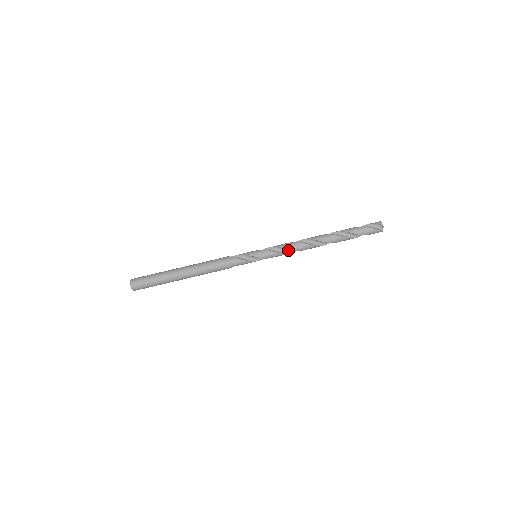
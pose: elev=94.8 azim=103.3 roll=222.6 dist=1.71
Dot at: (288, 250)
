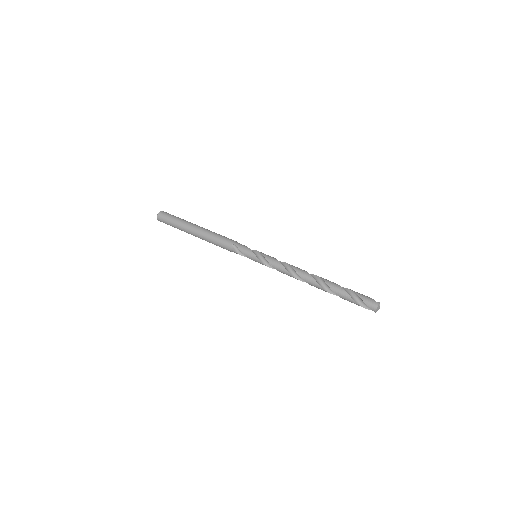
Dot at: (284, 266)
